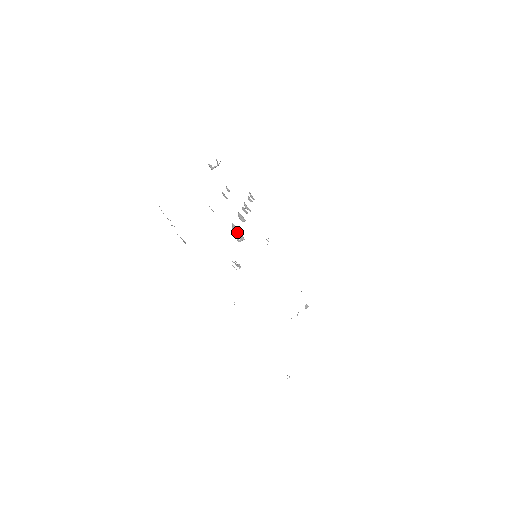
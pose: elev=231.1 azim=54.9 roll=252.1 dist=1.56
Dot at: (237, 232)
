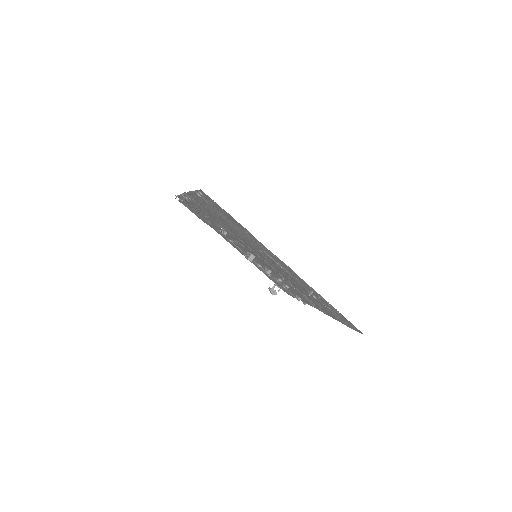
Dot at: (248, 254)
